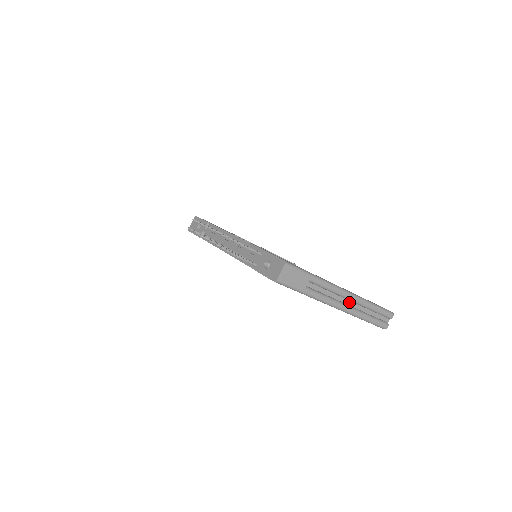
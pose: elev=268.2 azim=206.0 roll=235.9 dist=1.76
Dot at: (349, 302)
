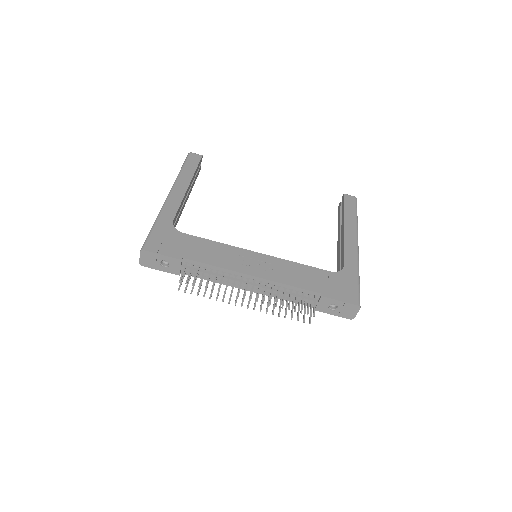
Dot at: occluded
